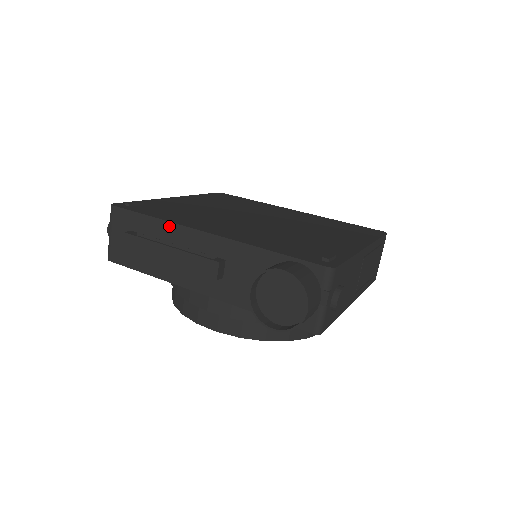
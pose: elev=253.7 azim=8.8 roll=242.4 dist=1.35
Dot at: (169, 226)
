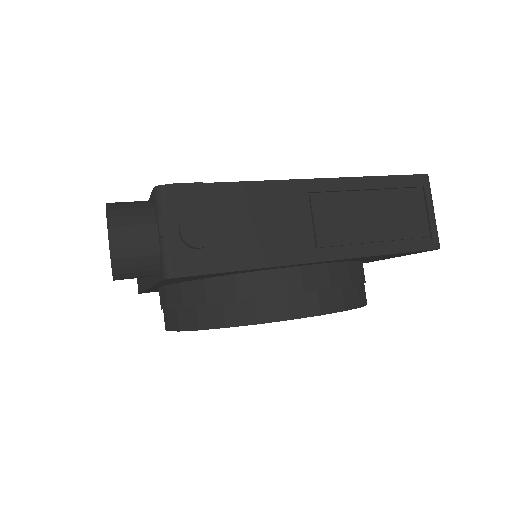
Dot at: occluded
